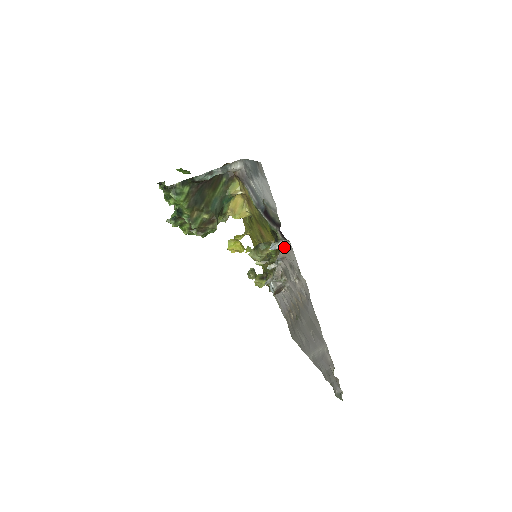
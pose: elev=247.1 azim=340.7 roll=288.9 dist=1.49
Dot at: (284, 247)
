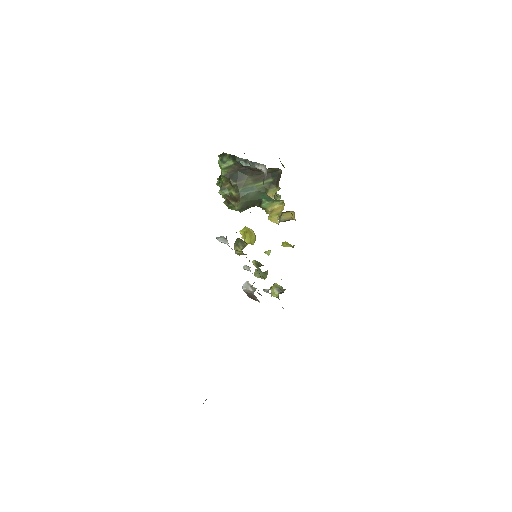
Dot at: occluded
